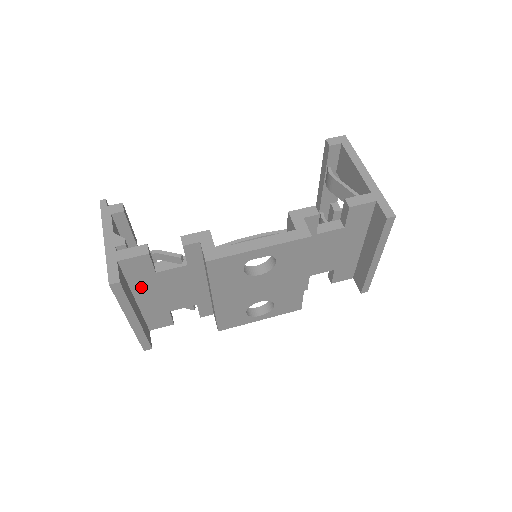
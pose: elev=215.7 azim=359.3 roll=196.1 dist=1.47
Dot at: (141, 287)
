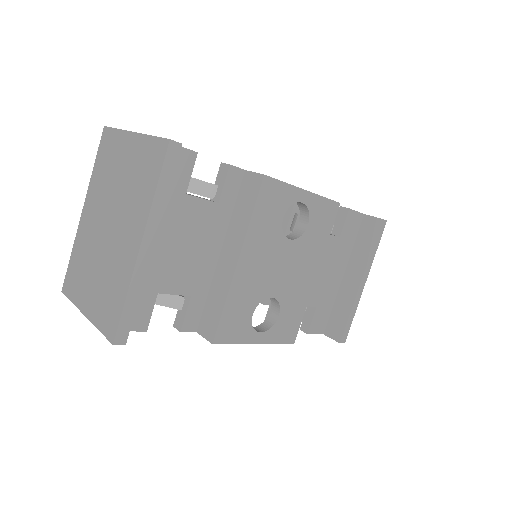
Dot at: occluded
